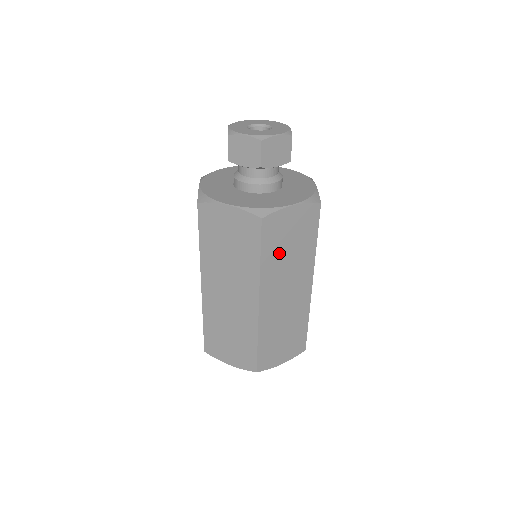
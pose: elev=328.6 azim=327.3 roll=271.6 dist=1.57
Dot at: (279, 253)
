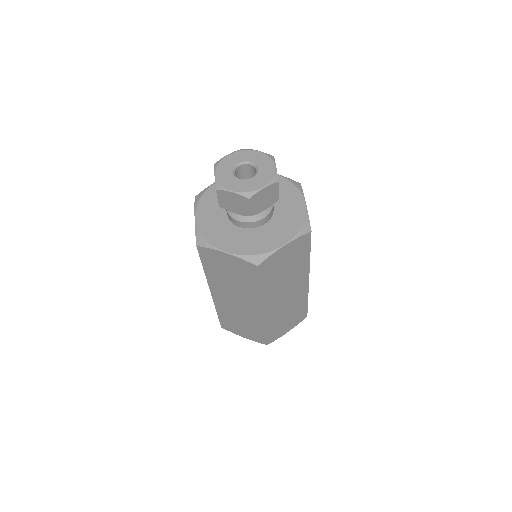
Dot at: (221, 274)
